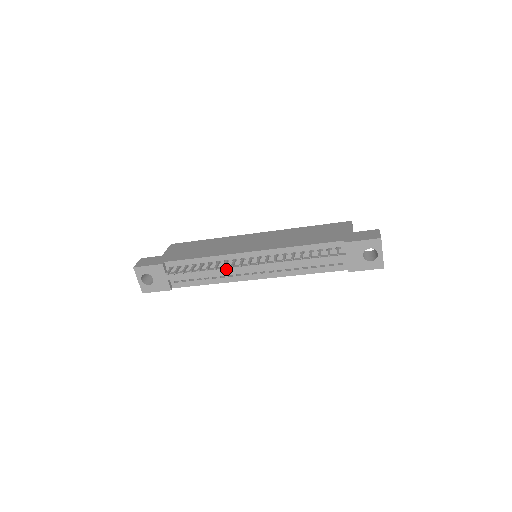
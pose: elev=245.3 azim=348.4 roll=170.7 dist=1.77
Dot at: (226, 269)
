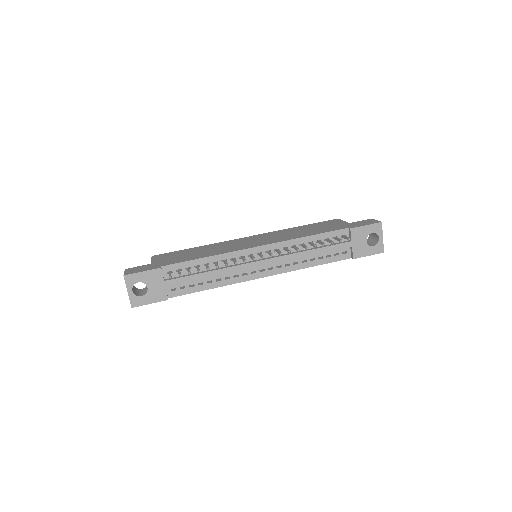
Dot at: (234, 267)
